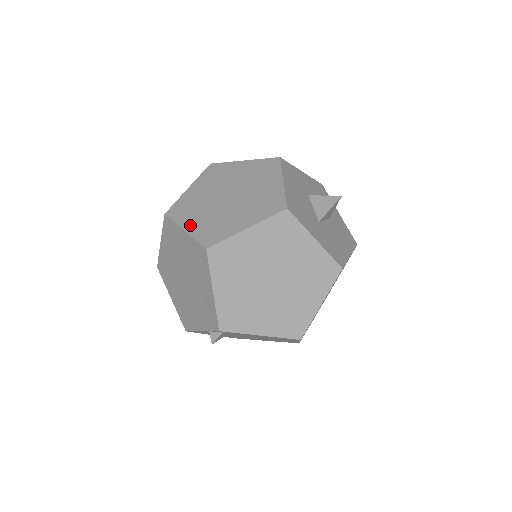
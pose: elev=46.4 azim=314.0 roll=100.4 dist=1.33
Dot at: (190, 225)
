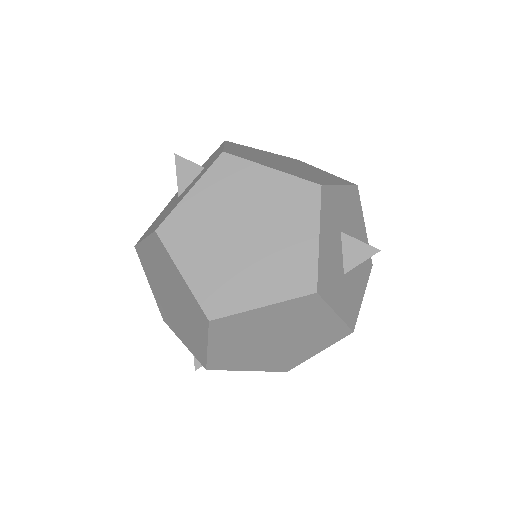
Dot at: (190, 269)
